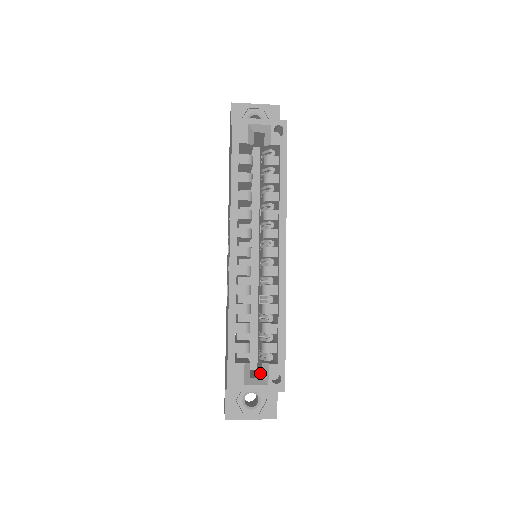
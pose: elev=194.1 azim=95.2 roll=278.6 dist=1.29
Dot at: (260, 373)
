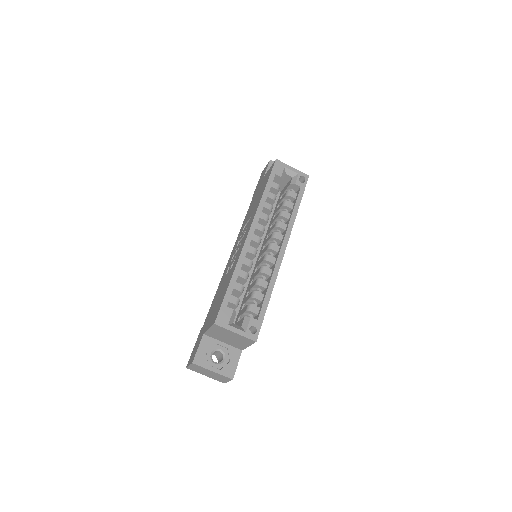
Dot at: occluded
